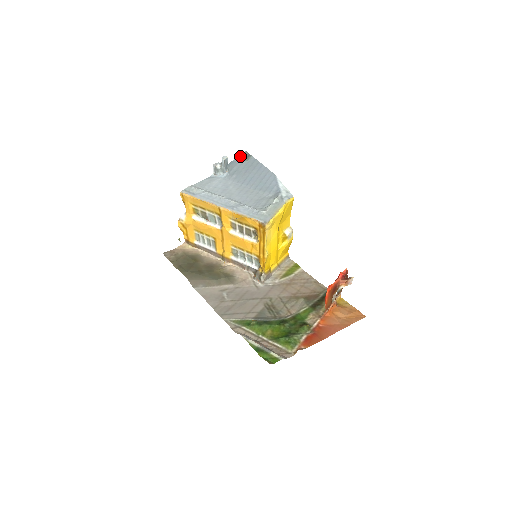
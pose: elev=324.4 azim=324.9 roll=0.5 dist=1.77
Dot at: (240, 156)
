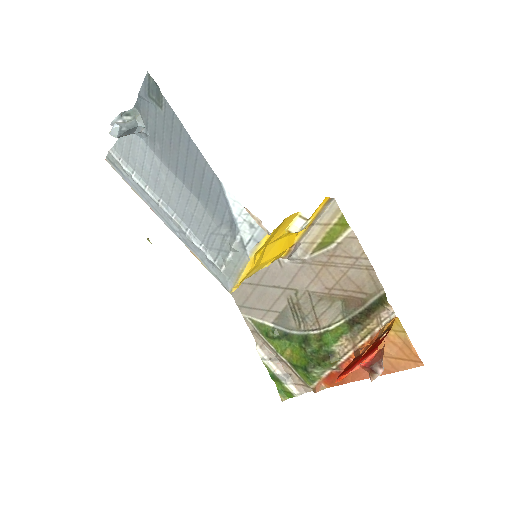
Dot at: (144, 87)
